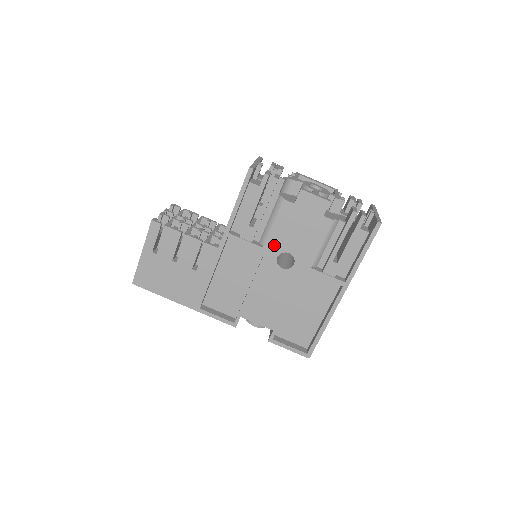
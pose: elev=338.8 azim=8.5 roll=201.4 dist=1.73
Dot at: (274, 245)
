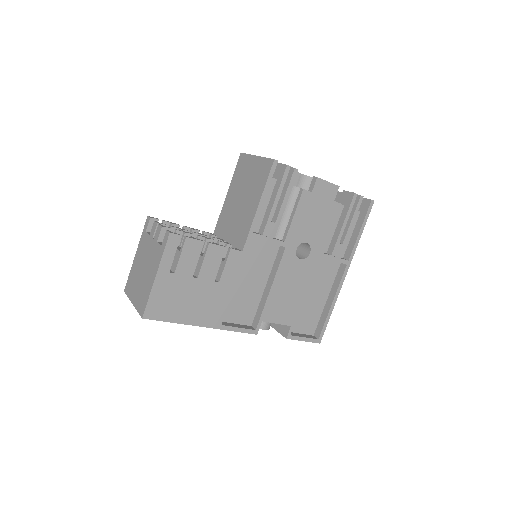
Dot at: (294, 237)
